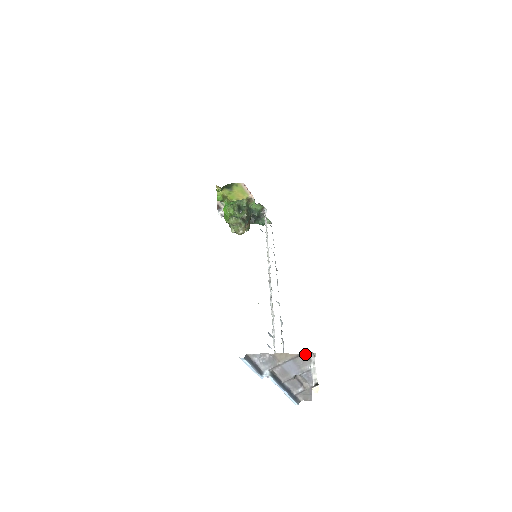
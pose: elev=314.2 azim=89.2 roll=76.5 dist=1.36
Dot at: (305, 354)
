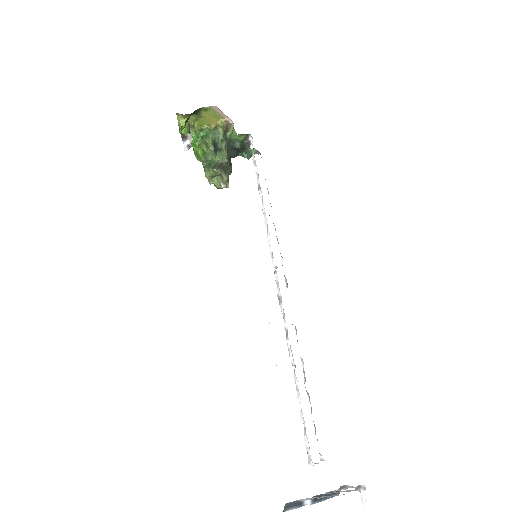
Dot at: (355, 488)
